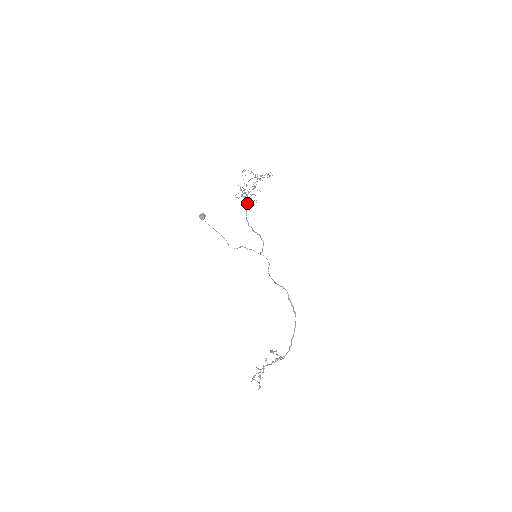
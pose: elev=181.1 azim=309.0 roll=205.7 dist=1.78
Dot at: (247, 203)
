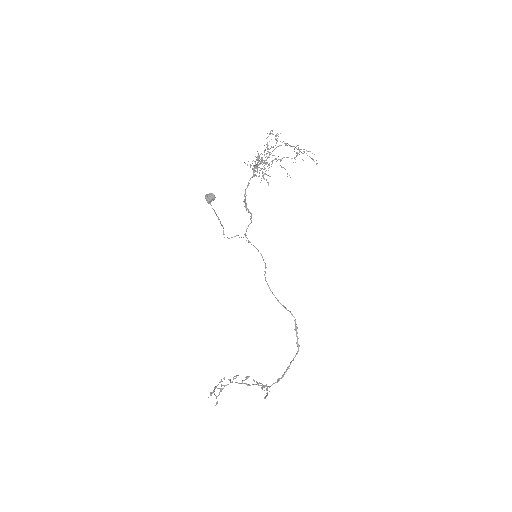
Dot at: (255, 174)
